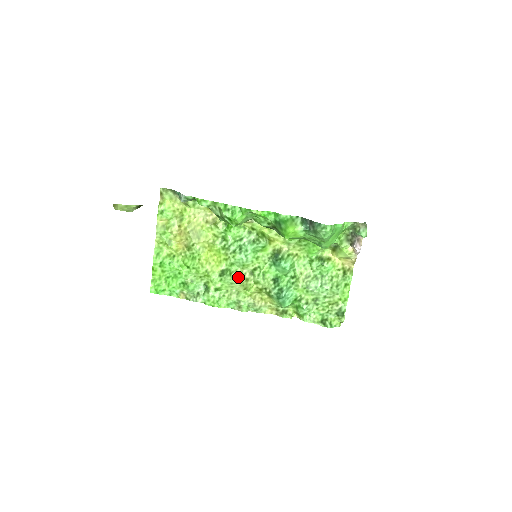
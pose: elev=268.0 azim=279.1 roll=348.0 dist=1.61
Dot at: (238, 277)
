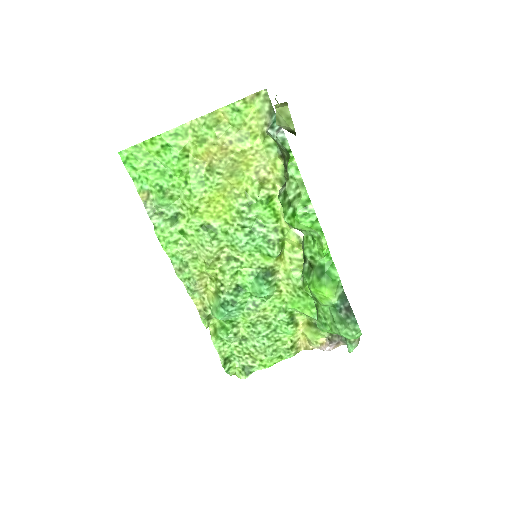
Dot at: (215, 248)
